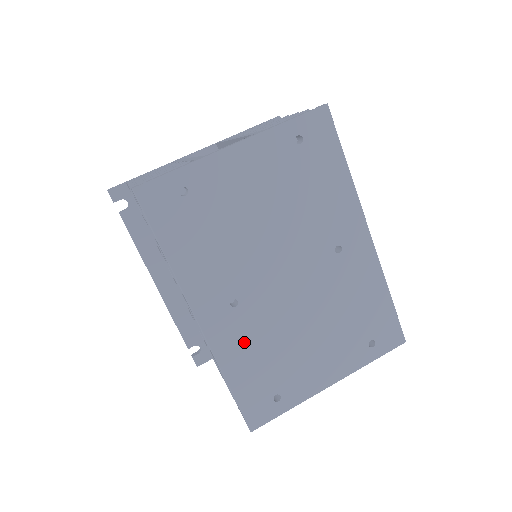
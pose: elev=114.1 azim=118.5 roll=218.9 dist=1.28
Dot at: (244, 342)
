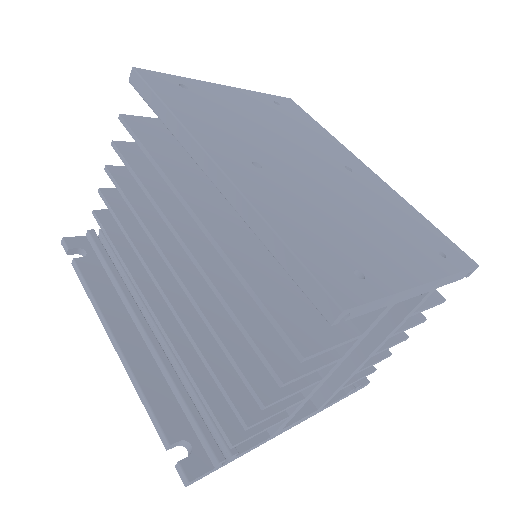
Dot at: (283, 200)
